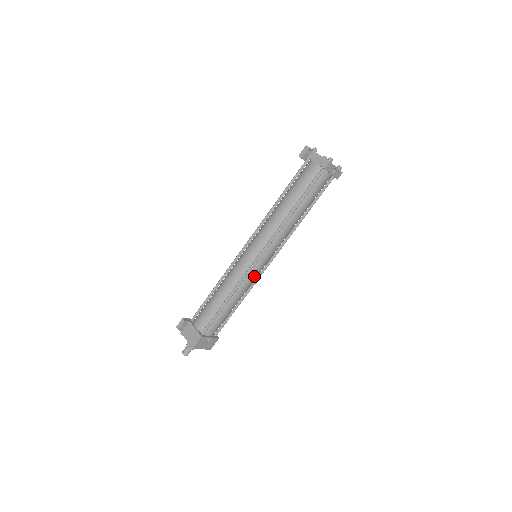
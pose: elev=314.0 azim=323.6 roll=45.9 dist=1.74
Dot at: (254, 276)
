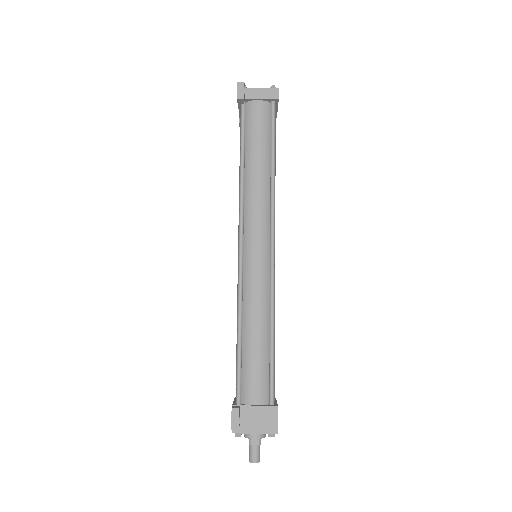
Dot at: (274, 280)
